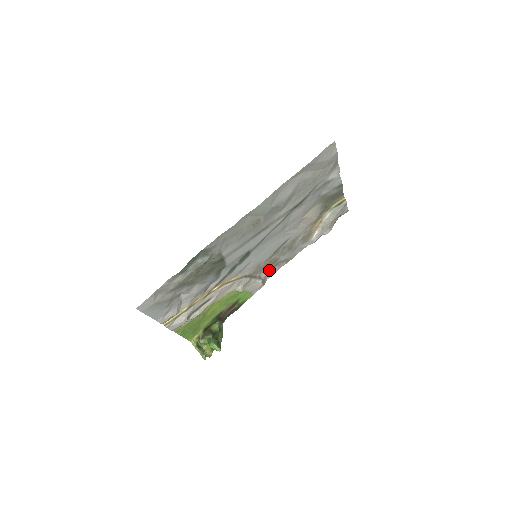
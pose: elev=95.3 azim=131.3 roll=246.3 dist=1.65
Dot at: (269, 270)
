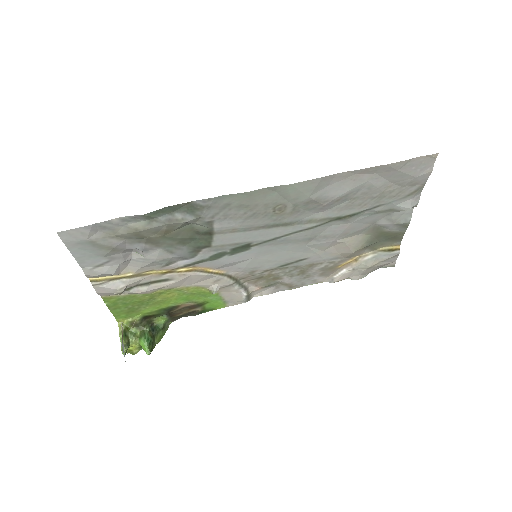
Dot at: (263, 286)
